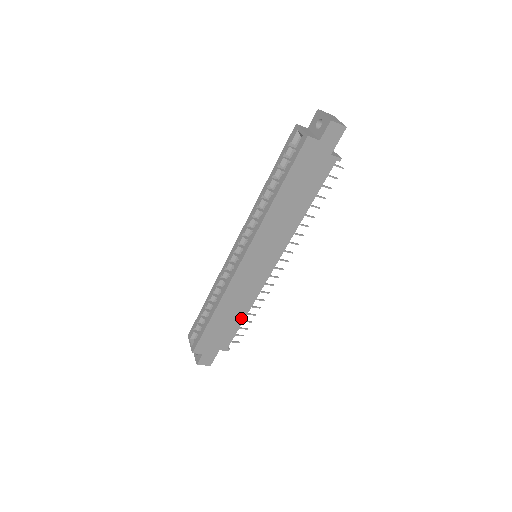
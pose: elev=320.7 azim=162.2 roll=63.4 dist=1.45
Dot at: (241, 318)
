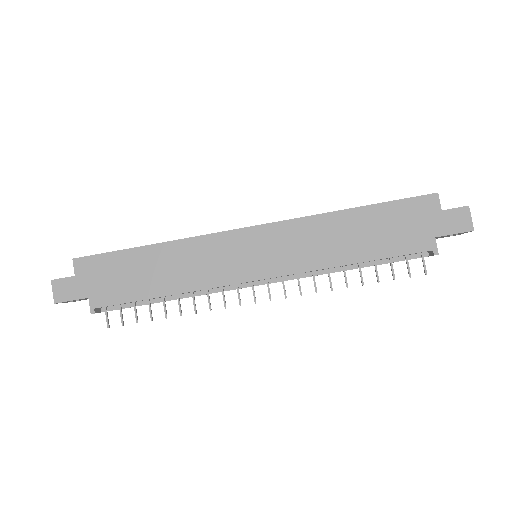
Dot at: (157, 291)
